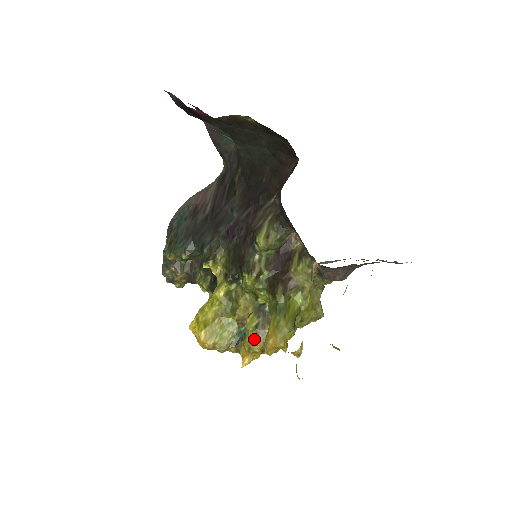
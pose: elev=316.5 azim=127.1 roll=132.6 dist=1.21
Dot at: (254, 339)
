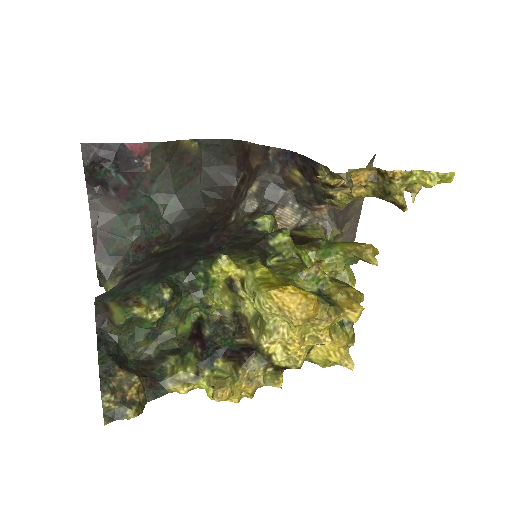
Dot at: (340, 286)
